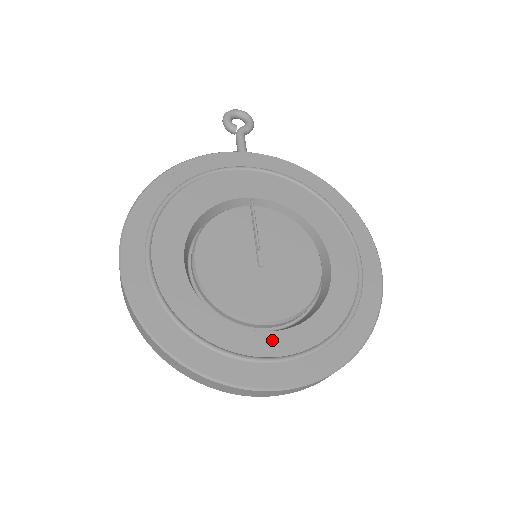
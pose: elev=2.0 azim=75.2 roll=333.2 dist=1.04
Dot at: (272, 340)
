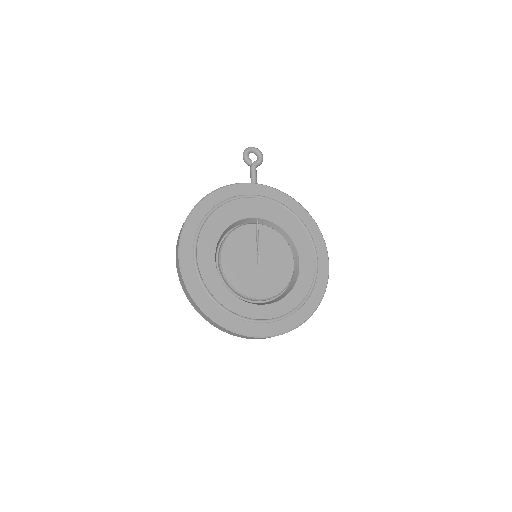
Dot at: (261, 310)
